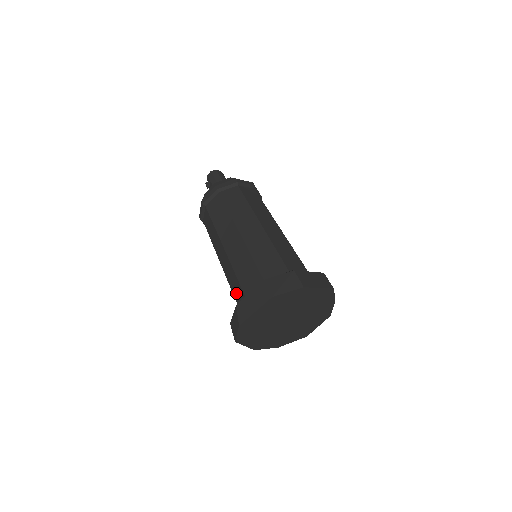
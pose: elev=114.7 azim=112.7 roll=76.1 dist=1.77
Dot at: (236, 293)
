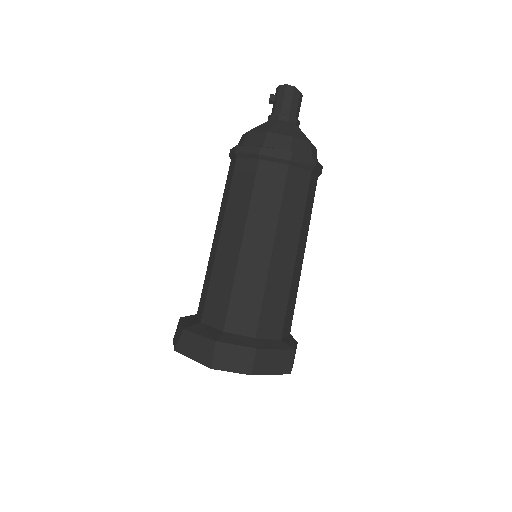
Dot at: (203, 295)
